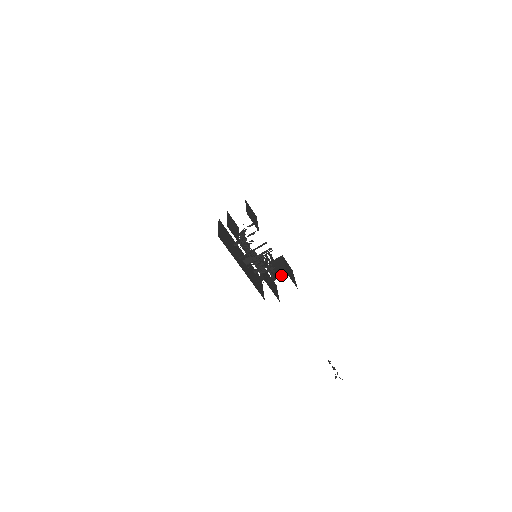
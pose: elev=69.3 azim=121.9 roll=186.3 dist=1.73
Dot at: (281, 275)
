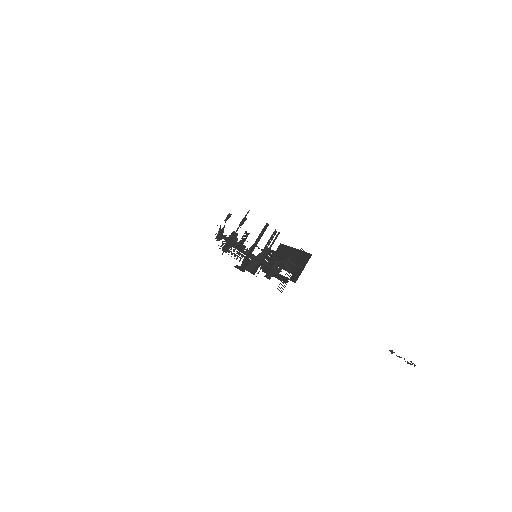
Dot at: (305, 261)
